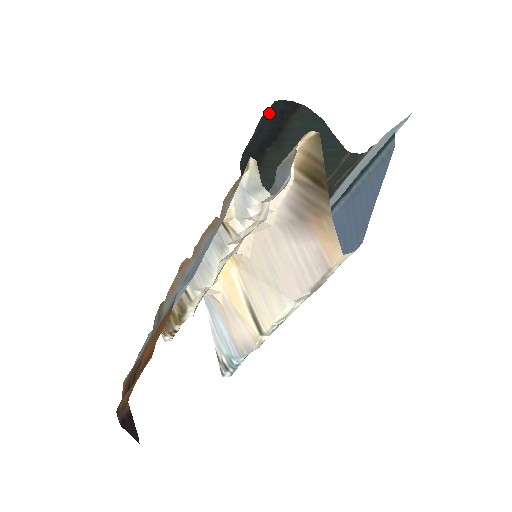
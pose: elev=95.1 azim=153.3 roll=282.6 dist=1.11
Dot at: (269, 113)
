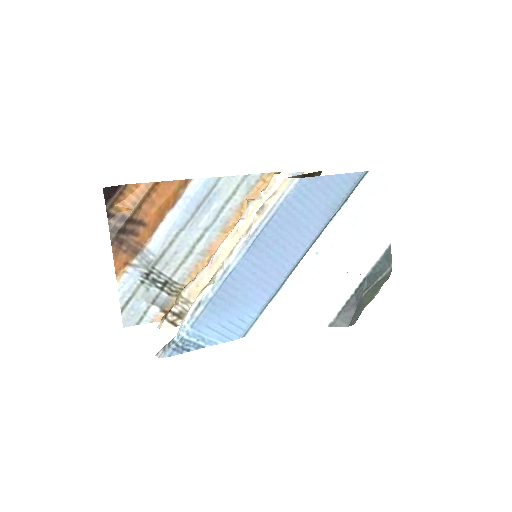
Dot at: occluded
